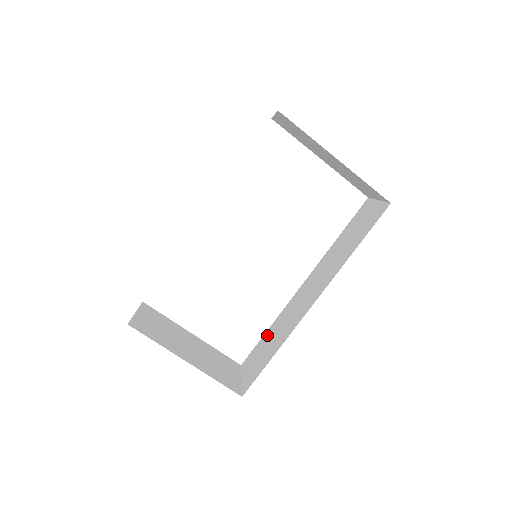
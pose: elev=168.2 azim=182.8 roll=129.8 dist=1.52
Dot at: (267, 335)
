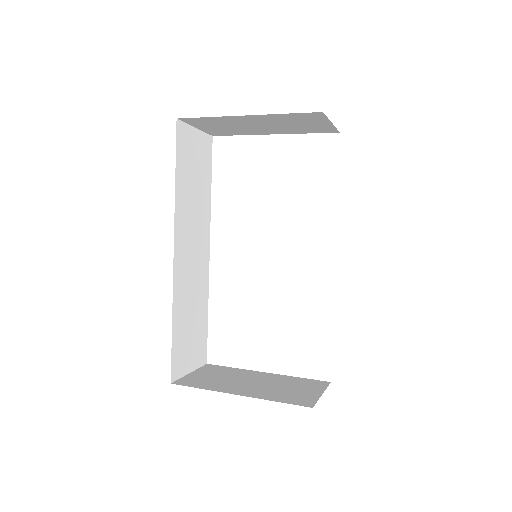
Dot at: occluded
